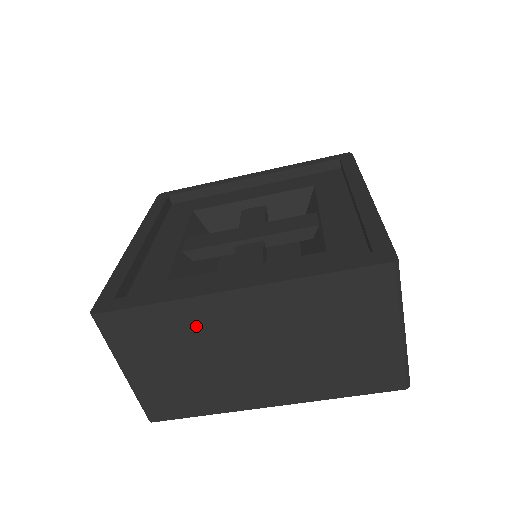
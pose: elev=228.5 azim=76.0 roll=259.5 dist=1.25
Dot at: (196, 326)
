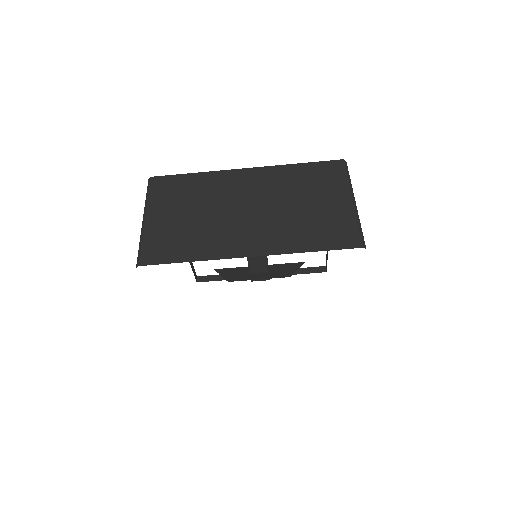
Dot at: (213, 188)
